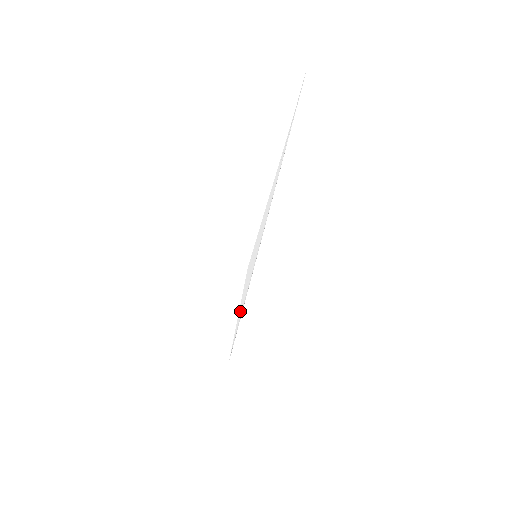
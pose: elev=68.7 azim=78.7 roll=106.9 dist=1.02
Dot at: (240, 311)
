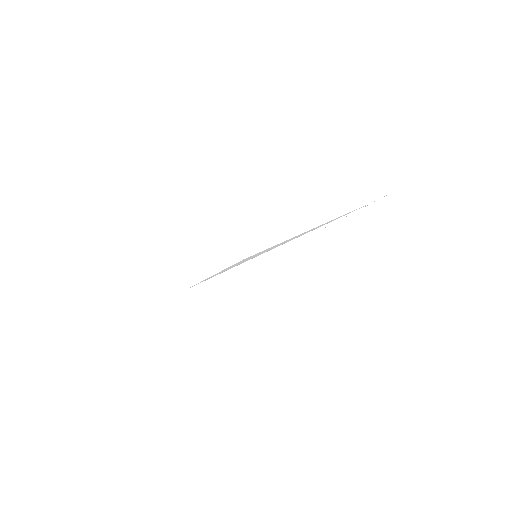
Dot at: (216, 274)
